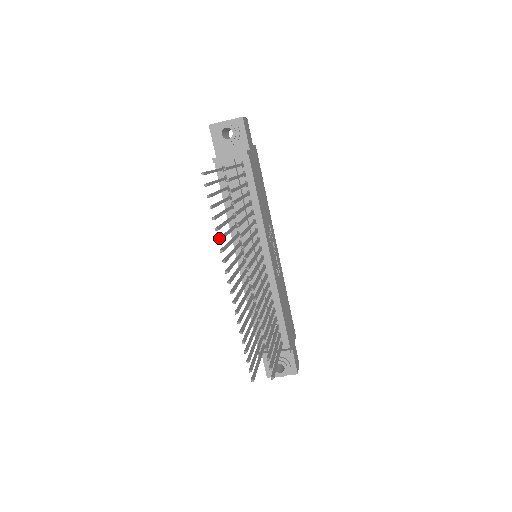
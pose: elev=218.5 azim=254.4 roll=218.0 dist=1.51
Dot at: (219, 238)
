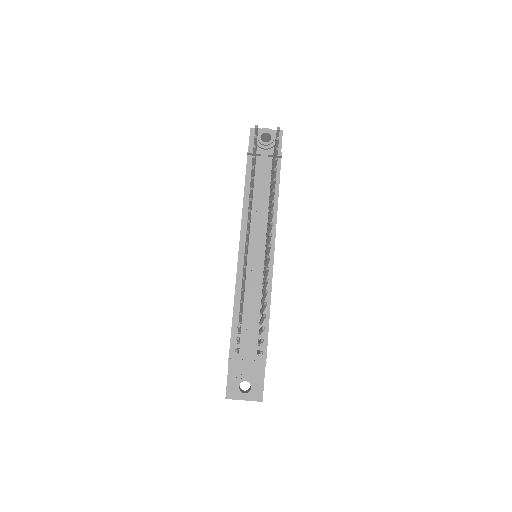
Dot at: (251, 188)
